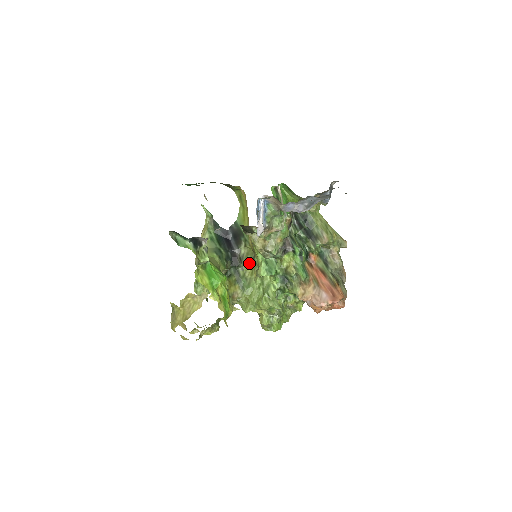
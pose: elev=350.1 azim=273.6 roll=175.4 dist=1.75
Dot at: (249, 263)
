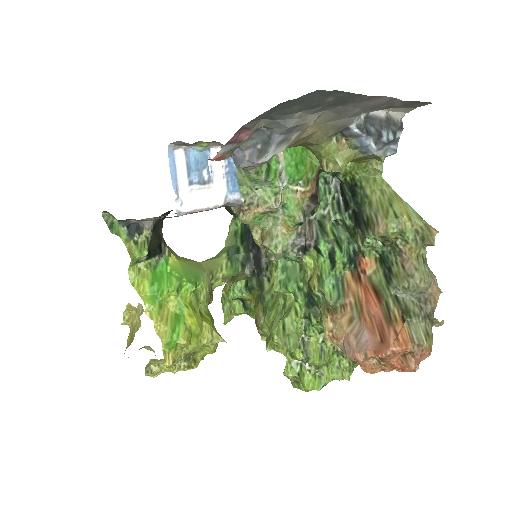
Dot at: occluded
